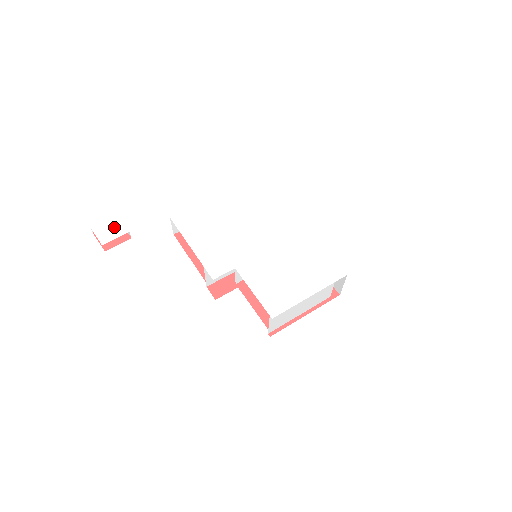
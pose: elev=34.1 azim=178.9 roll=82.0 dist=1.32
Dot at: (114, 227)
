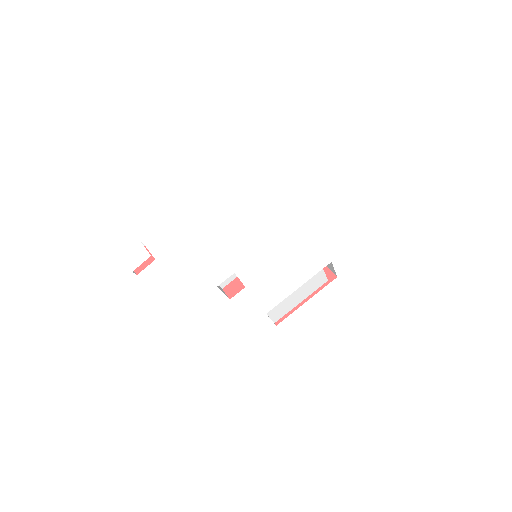
Dot at: (140, 254)
